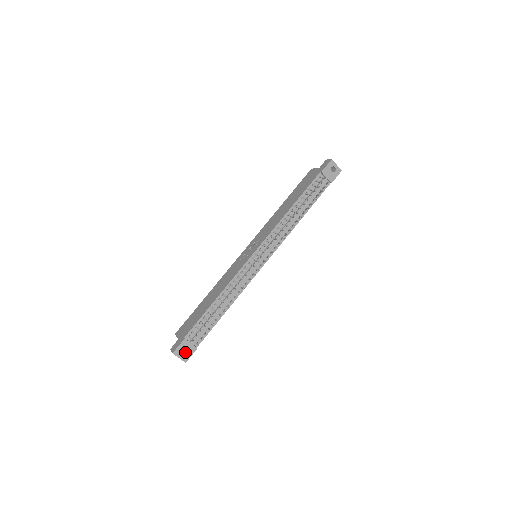
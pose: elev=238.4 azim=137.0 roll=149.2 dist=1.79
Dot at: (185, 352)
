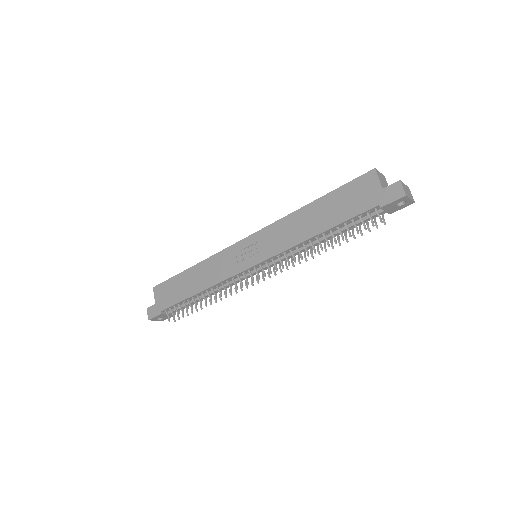
Dot at: occluded
